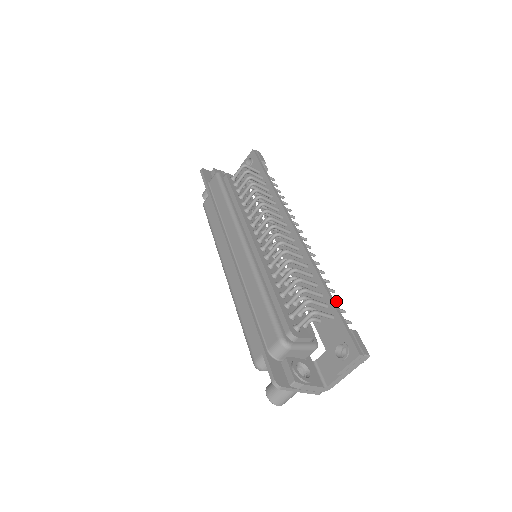
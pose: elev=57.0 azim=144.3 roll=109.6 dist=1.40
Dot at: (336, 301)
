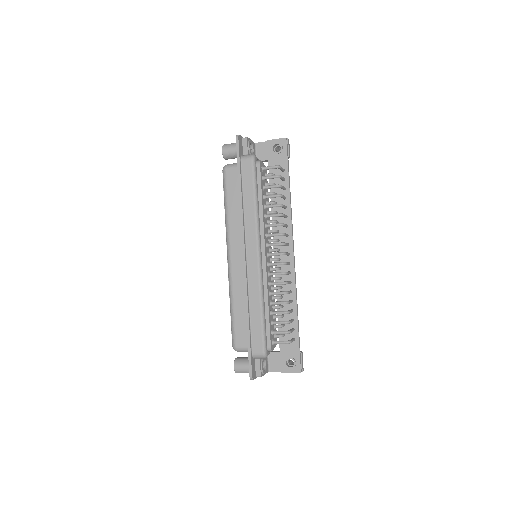
Dot at: occluded
